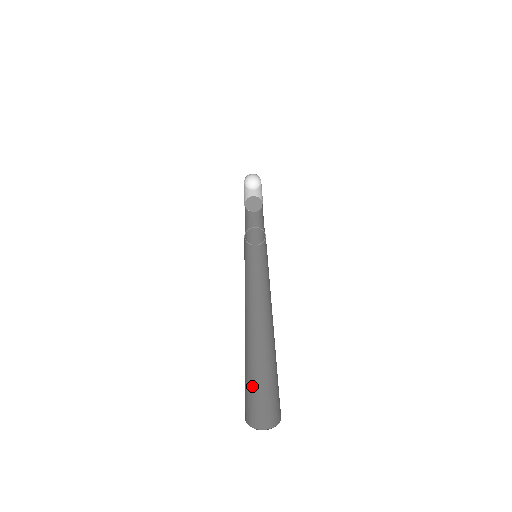
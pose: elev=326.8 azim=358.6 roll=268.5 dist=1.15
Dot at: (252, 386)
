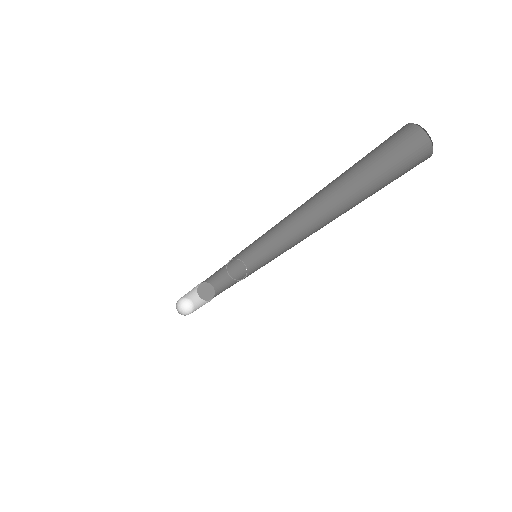
Dot at: (383, 187)
